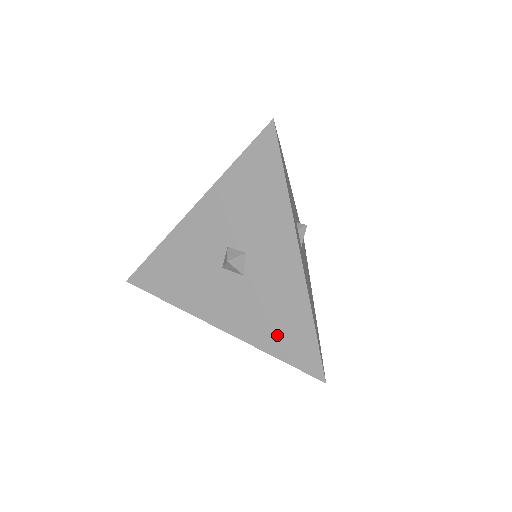
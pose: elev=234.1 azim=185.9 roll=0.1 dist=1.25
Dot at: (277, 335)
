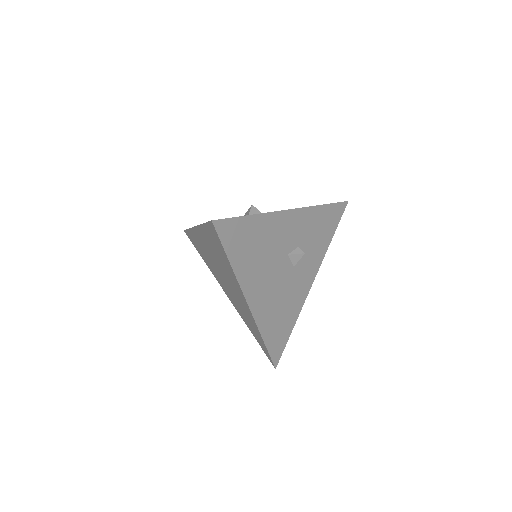
Dot at: occluded
